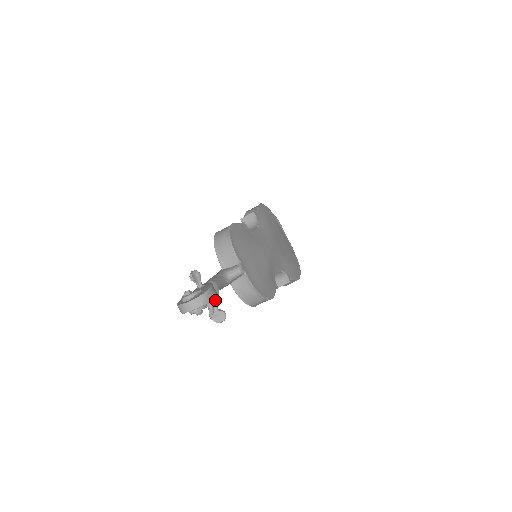
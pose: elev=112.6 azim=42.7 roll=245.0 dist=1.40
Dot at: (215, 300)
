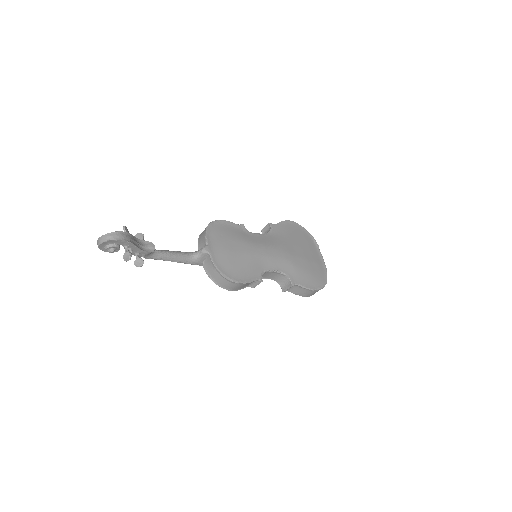
Dot at: (118, 240)
